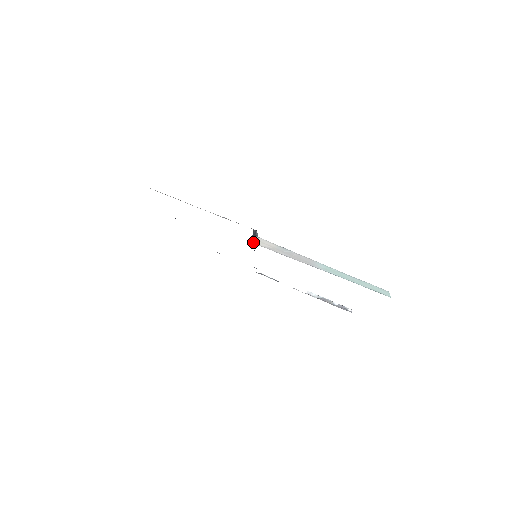
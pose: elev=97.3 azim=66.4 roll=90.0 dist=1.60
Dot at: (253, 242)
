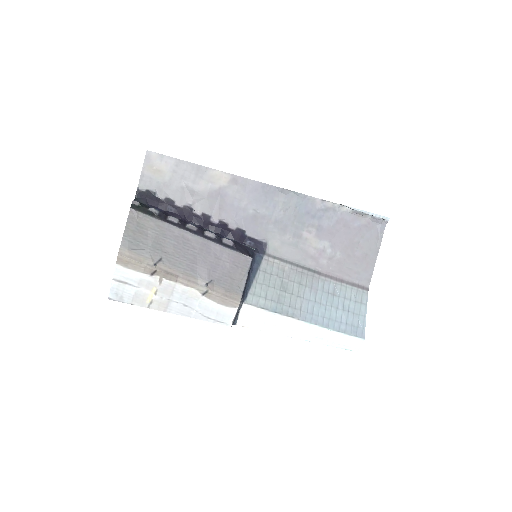
Dot at: occluded
